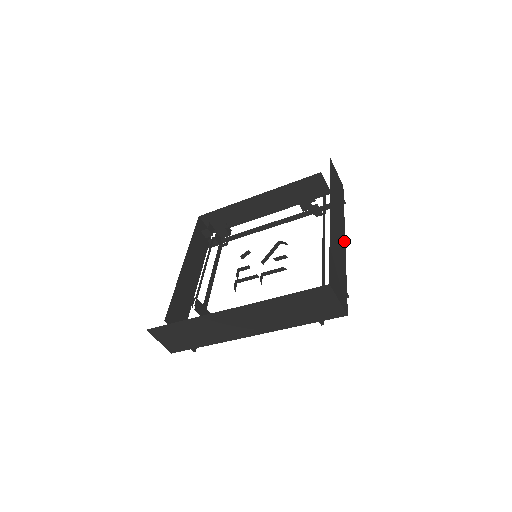
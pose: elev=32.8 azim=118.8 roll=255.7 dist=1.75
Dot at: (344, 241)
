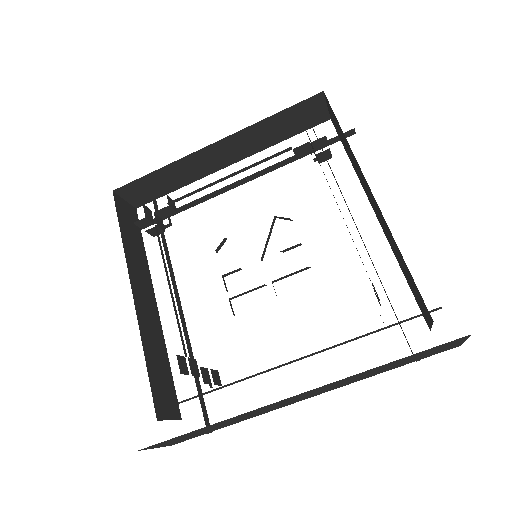
Dot at: occluded
